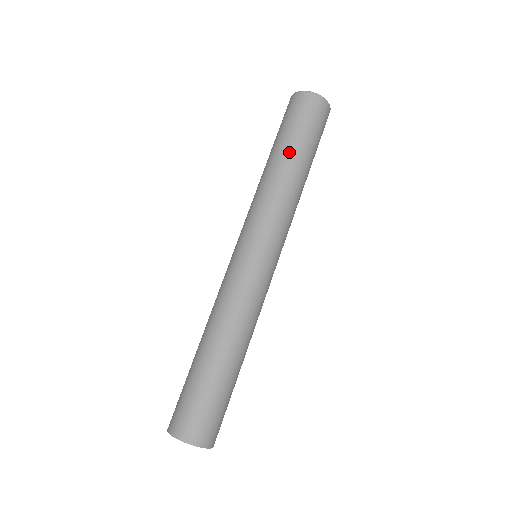
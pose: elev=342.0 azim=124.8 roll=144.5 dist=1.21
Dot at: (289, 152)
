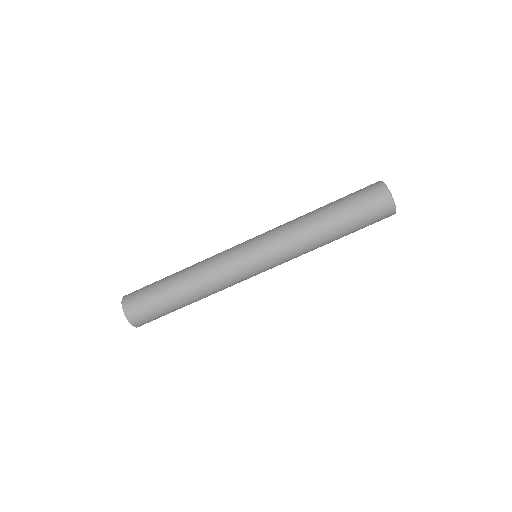
Dot at: (335, 221)
